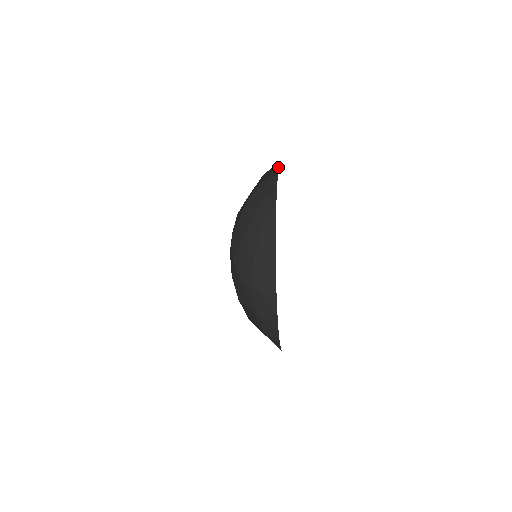
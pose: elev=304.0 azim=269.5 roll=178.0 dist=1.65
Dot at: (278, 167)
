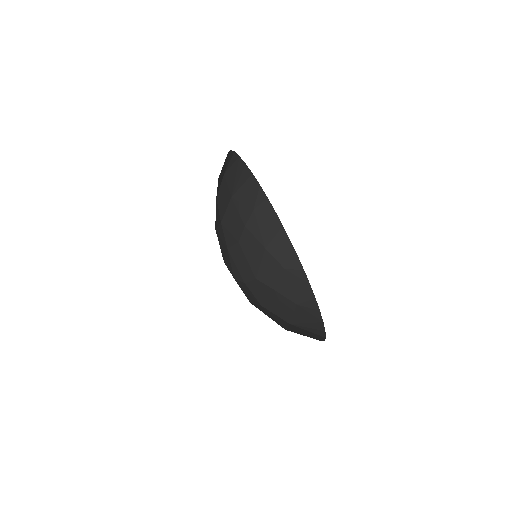
Dot at: occluded
